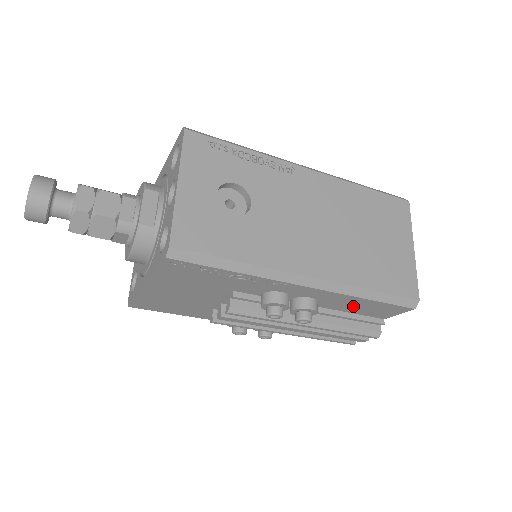
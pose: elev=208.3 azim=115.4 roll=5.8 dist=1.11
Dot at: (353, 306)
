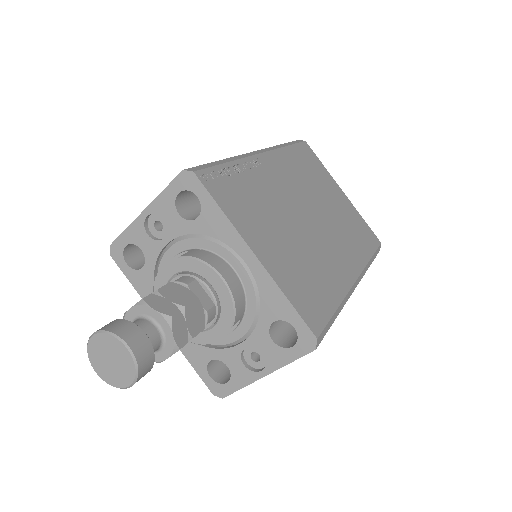
Dot at: occluded
